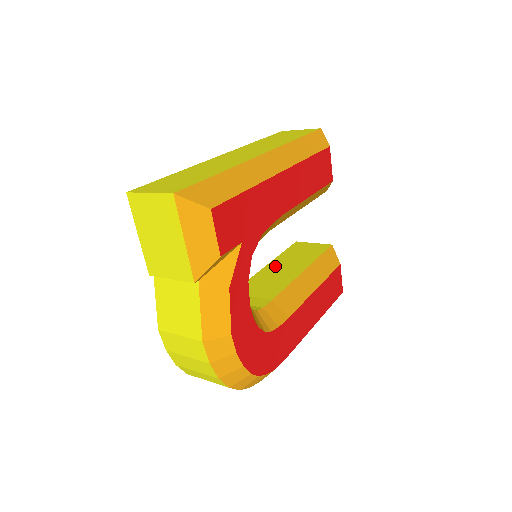
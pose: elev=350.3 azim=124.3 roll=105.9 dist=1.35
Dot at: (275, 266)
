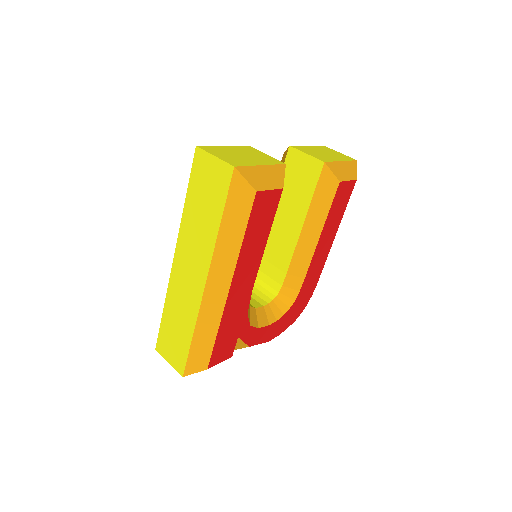
Dot at: (279, 209)
